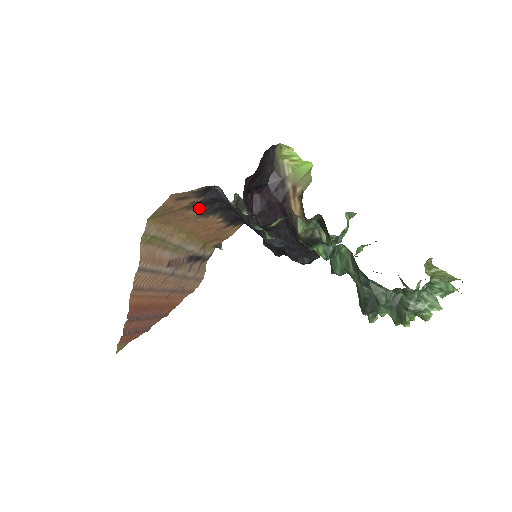
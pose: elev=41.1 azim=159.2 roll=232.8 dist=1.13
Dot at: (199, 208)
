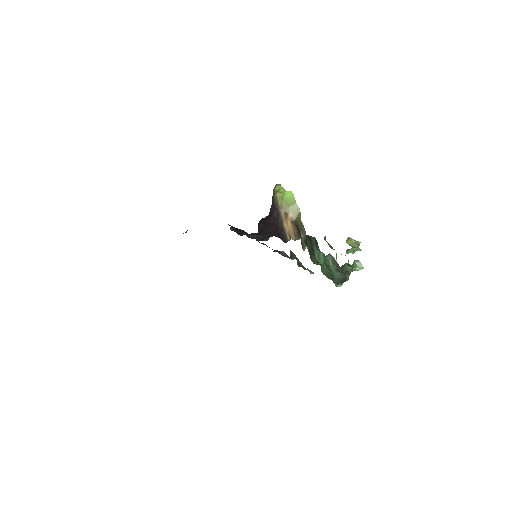
Dot at: occluded
